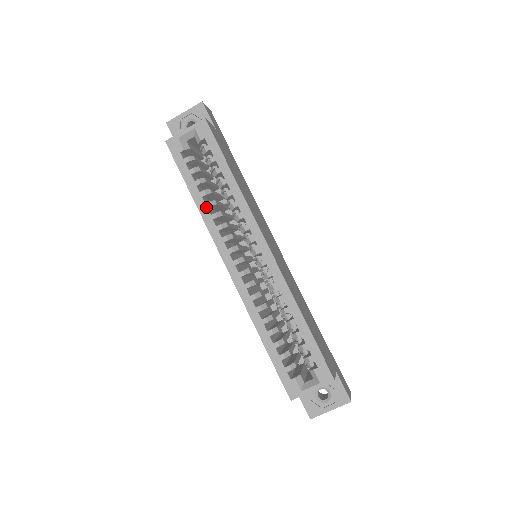
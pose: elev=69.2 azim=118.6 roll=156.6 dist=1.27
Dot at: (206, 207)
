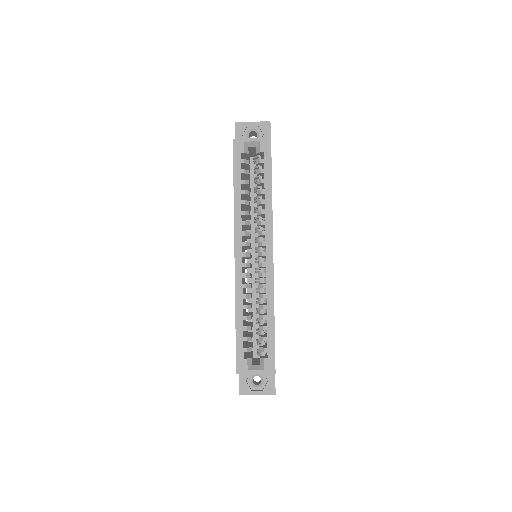
Dot at: (241, 203)
